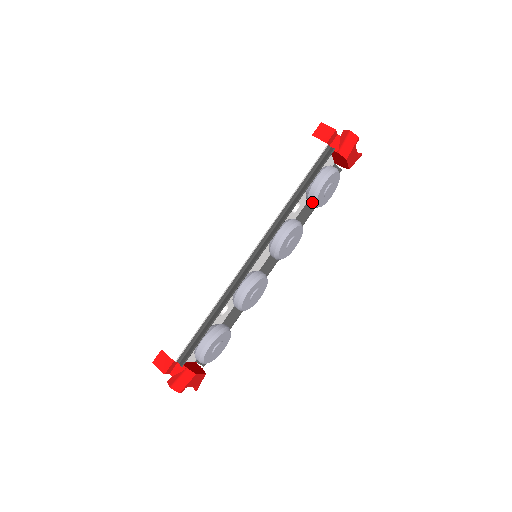
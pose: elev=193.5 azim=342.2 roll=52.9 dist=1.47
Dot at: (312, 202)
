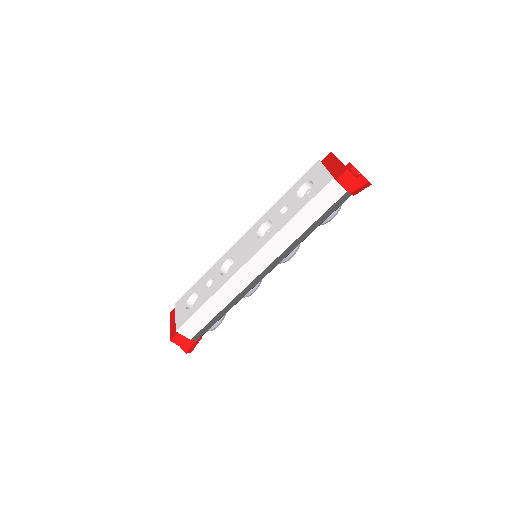
Dot at: occluded
